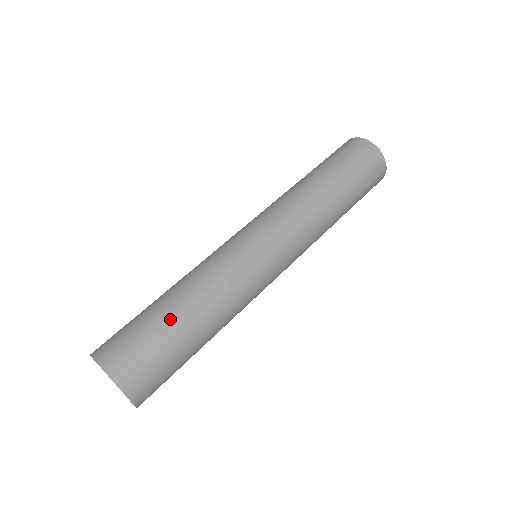
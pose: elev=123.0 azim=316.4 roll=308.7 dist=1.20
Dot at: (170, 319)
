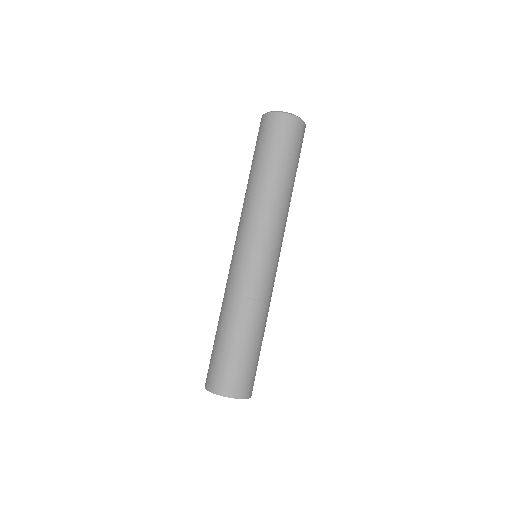
Dot at: (237, 343)
